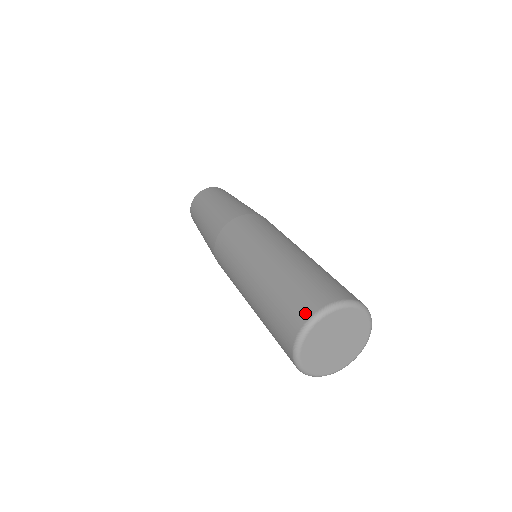
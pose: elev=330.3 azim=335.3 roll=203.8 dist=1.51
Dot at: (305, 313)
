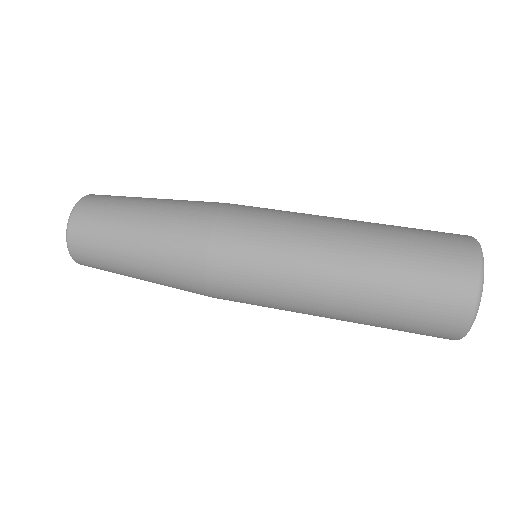
Dot at: (461, 314)
